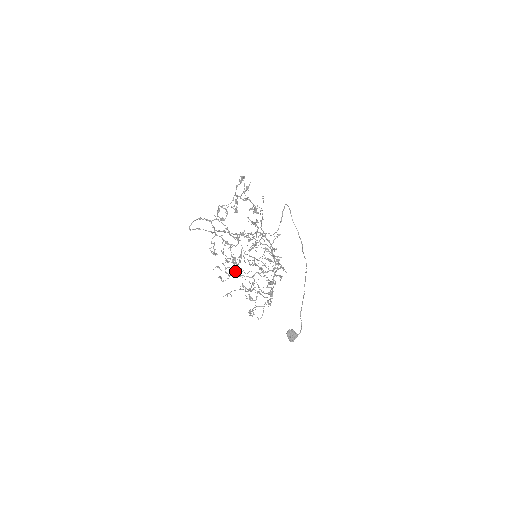
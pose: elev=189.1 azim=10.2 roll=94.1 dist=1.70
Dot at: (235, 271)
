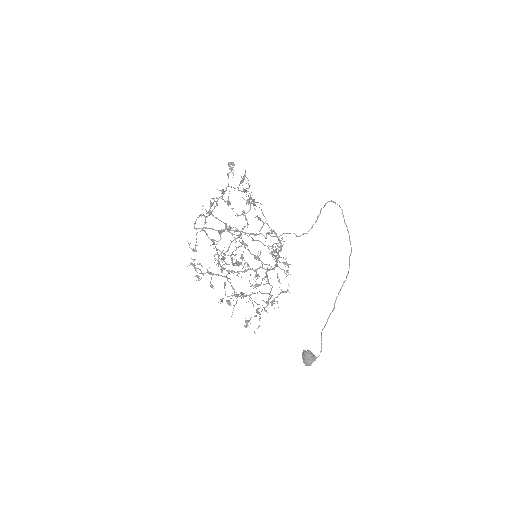
Dot at: (221, 271)
